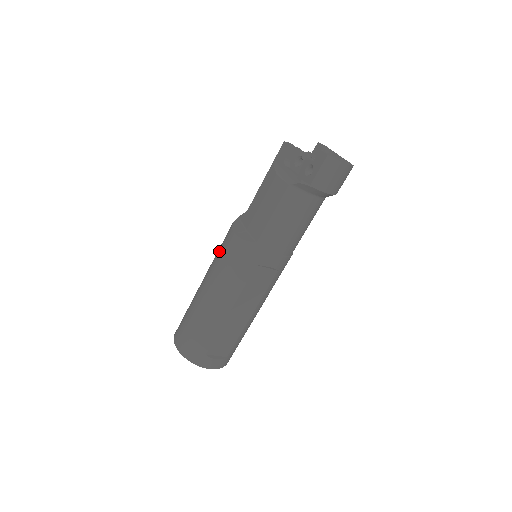
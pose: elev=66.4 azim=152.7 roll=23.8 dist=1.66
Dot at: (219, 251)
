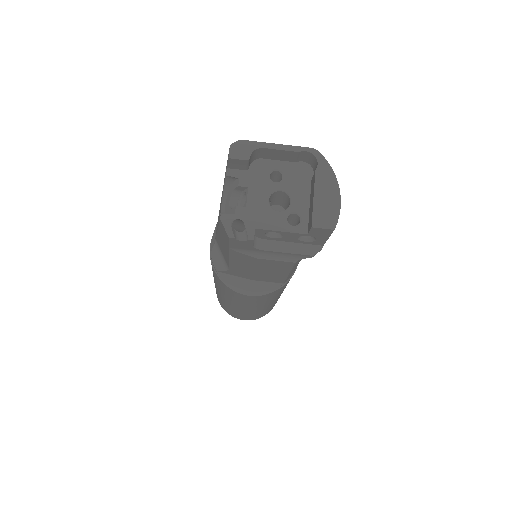
Dot at: (235, 299)
